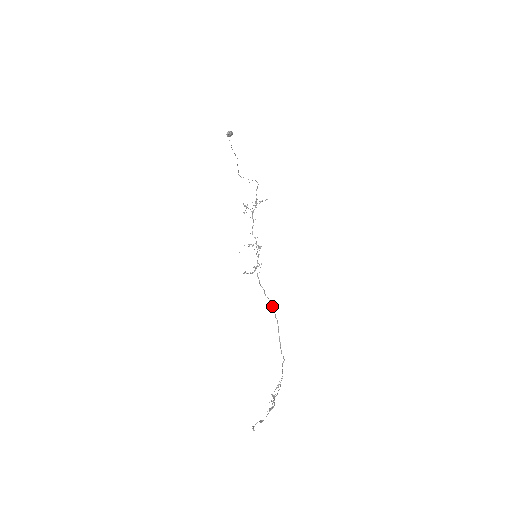
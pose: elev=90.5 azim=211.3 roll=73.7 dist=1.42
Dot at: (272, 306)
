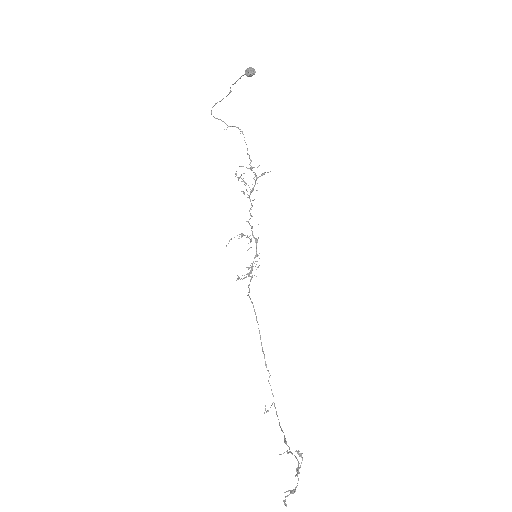
Dot at: (253, 307)
